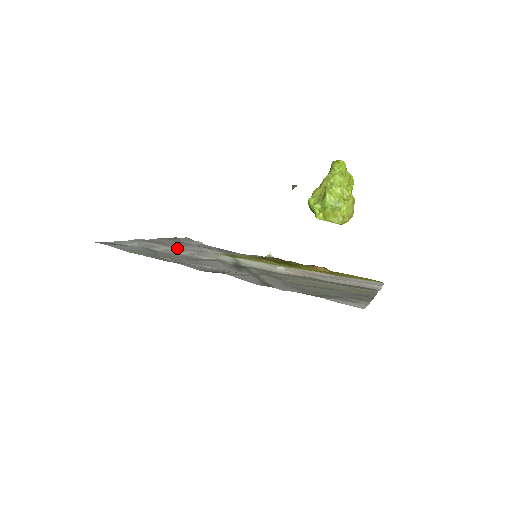
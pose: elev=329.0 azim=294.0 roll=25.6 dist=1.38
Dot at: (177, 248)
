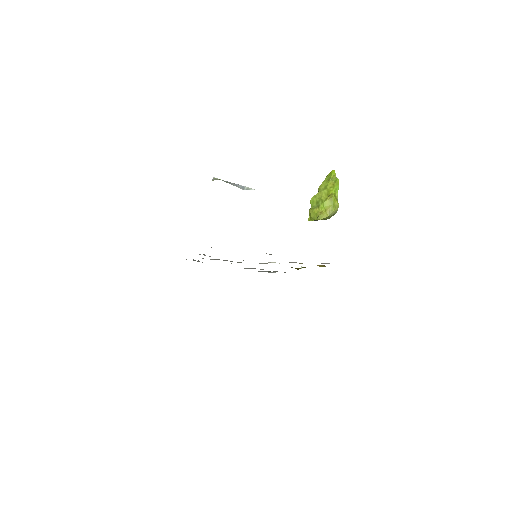
Dot at: occluded
